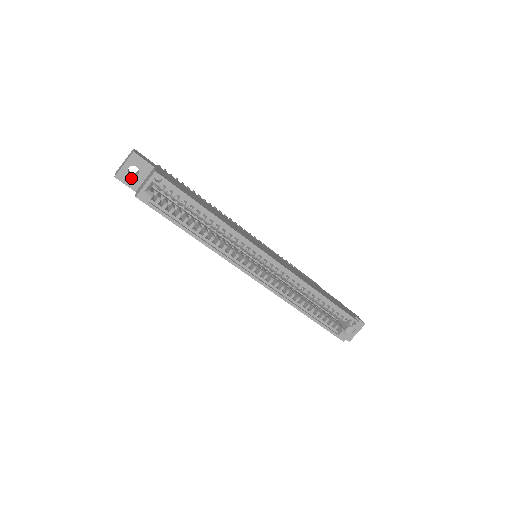
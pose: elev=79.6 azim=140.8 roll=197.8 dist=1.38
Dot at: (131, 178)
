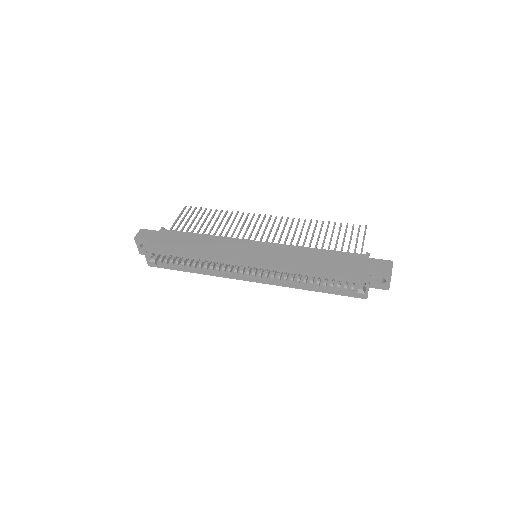
Dot at: occluded
